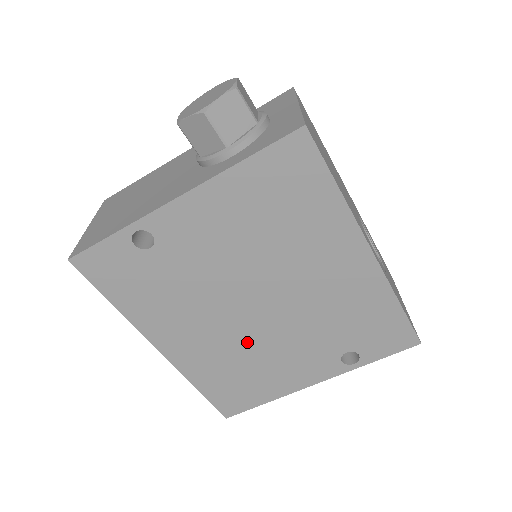
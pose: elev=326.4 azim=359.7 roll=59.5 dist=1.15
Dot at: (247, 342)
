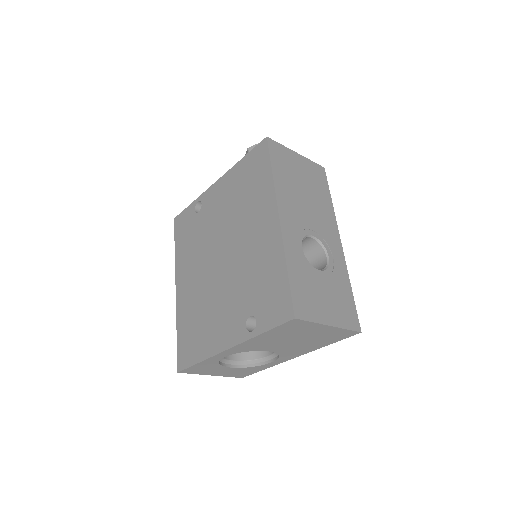
Dot at: (209, 291)
